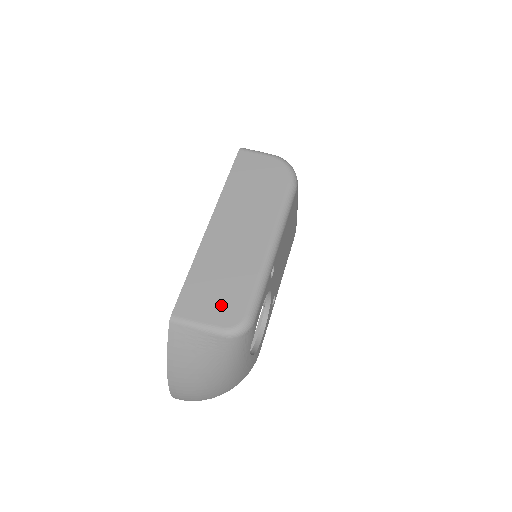
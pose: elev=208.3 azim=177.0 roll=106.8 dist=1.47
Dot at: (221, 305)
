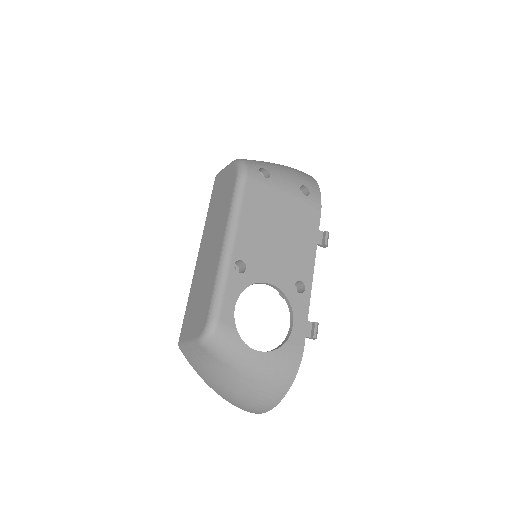
Dot at: (197, 318)
